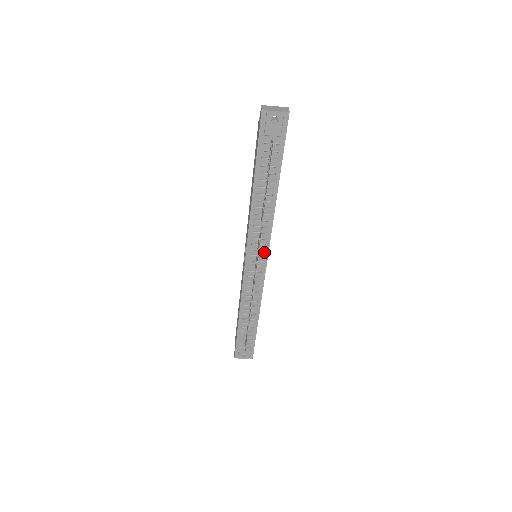
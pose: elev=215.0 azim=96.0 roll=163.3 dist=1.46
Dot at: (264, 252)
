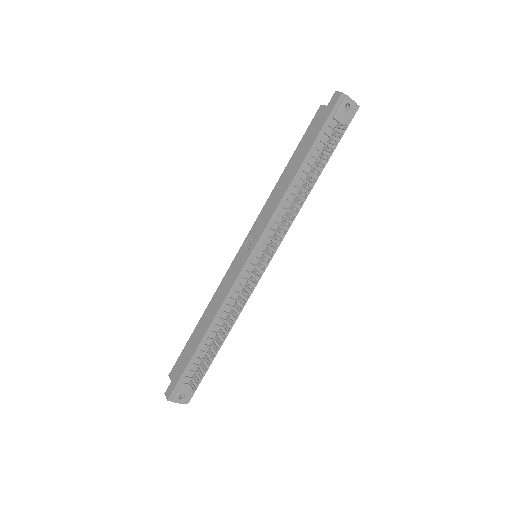
Dot at: occluded
